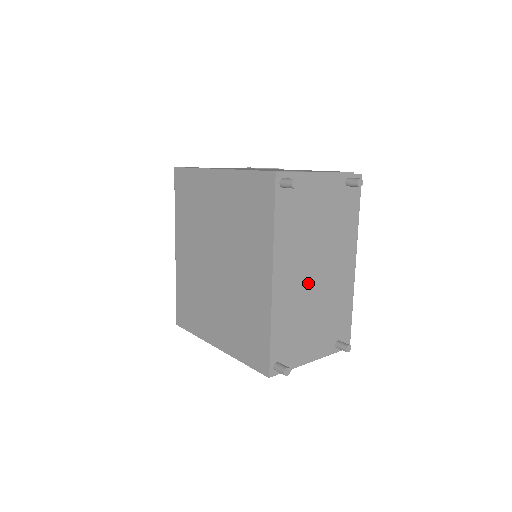
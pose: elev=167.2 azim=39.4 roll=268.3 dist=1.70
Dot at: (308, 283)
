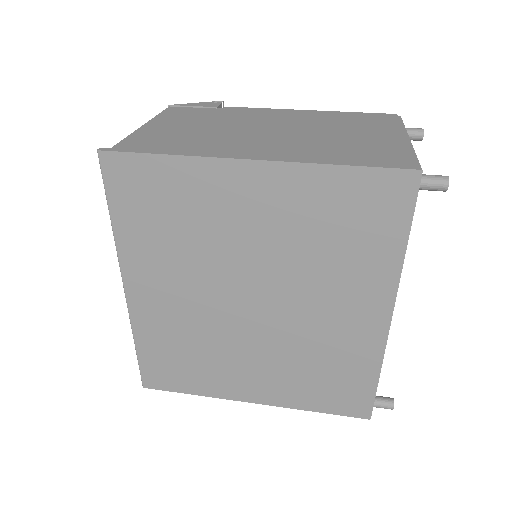
Dot at: occluded
